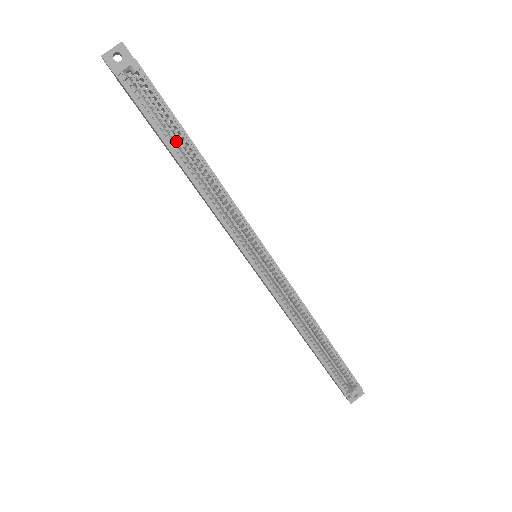
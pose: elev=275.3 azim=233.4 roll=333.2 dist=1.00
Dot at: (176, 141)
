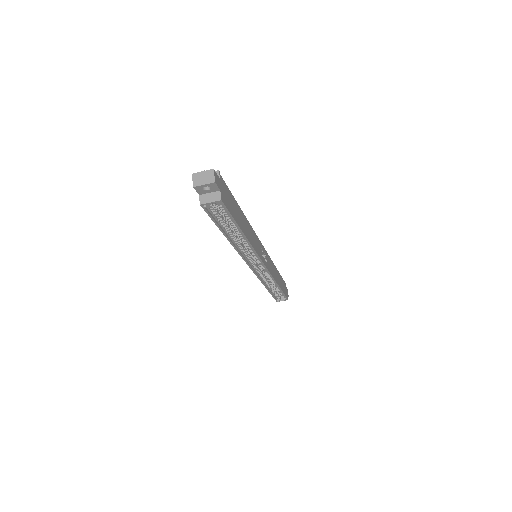
Dot at: occluded
